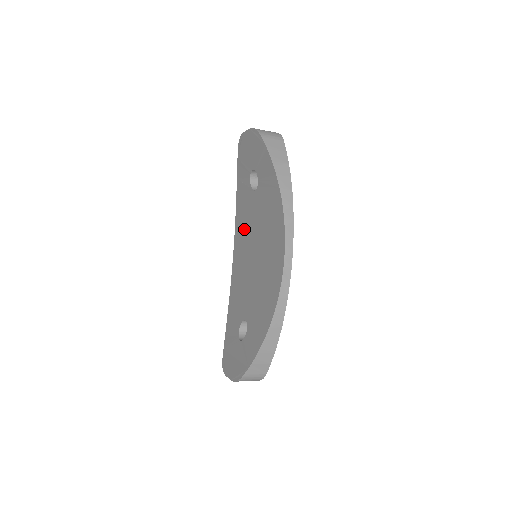
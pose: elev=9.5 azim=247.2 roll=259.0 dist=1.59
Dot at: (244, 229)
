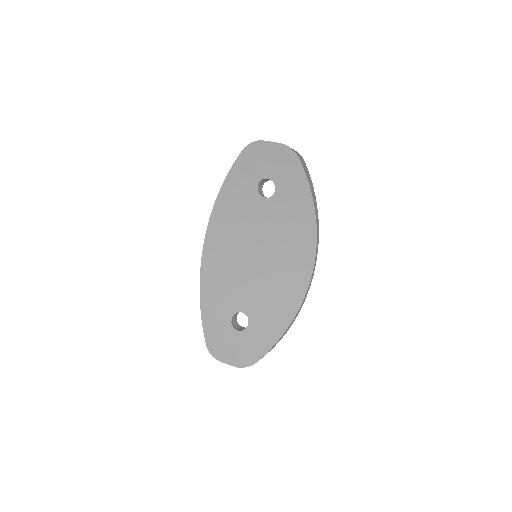
Dot at: (233, 225)
